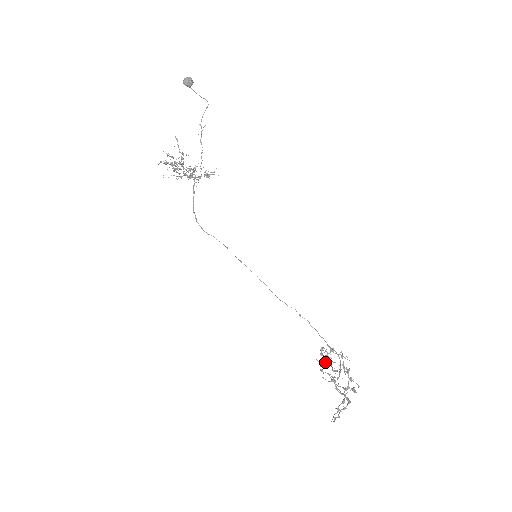
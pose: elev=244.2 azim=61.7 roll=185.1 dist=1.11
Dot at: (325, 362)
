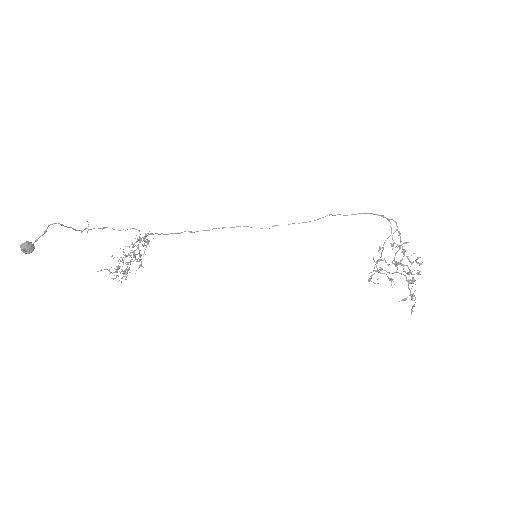
Dot at: (379, 272)
